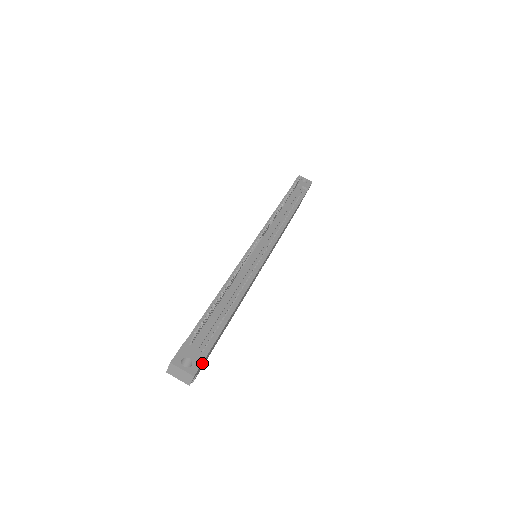
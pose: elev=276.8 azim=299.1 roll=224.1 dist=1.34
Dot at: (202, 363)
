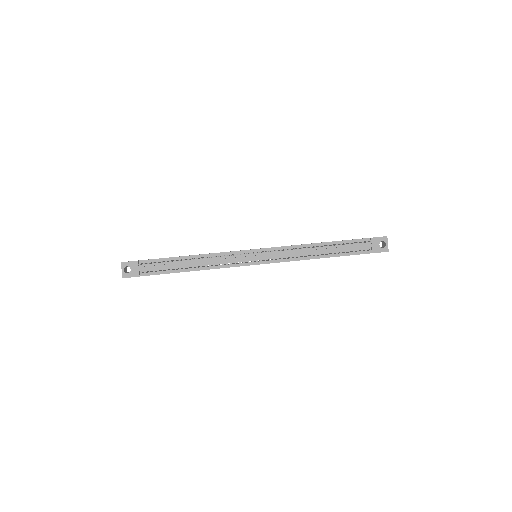
Dot at: (137, 276)
